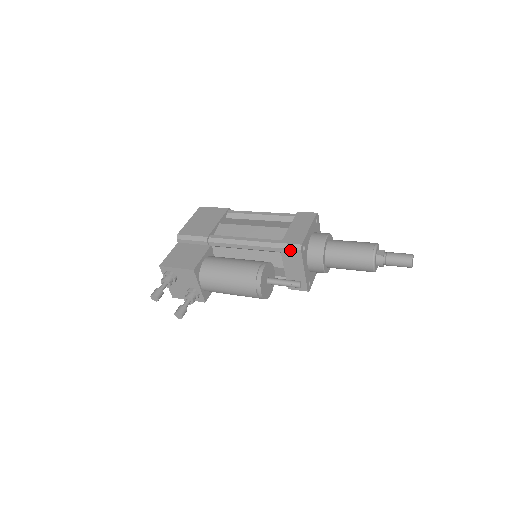
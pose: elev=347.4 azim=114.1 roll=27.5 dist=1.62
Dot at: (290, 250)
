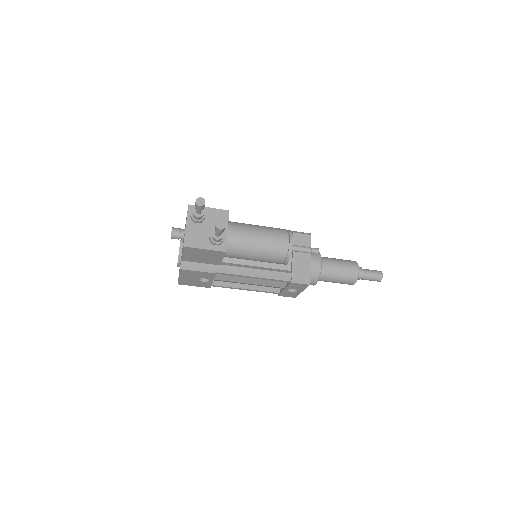
Dot at: (302, 235)
